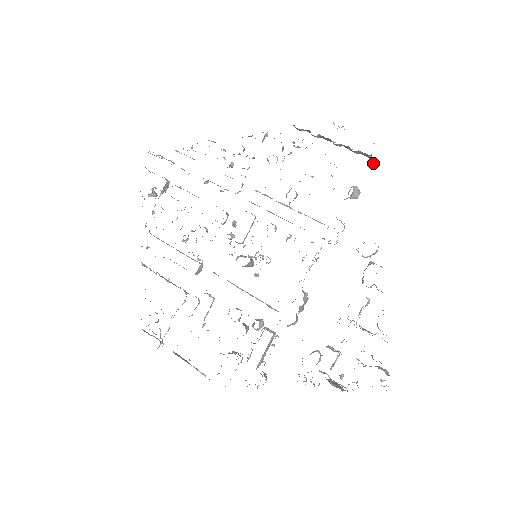
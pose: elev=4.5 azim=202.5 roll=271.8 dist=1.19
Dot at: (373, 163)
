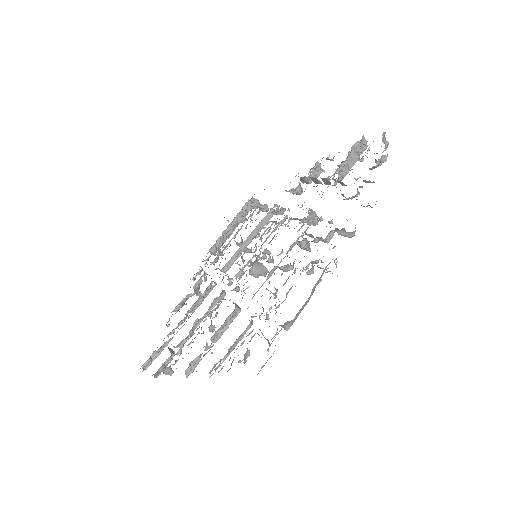
Dot at: (253, 198)
